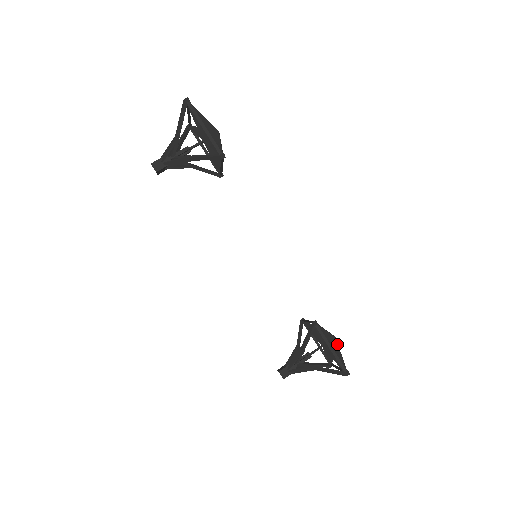
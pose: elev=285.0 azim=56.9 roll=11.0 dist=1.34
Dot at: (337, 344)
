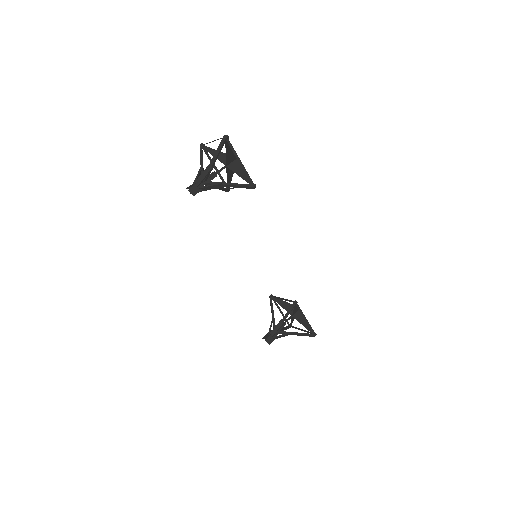
Dot at: occluded
